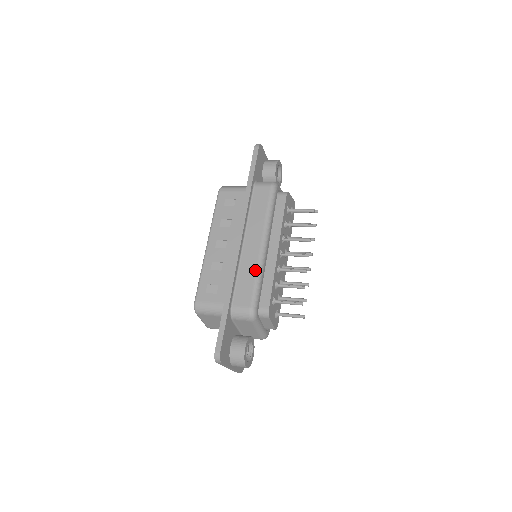
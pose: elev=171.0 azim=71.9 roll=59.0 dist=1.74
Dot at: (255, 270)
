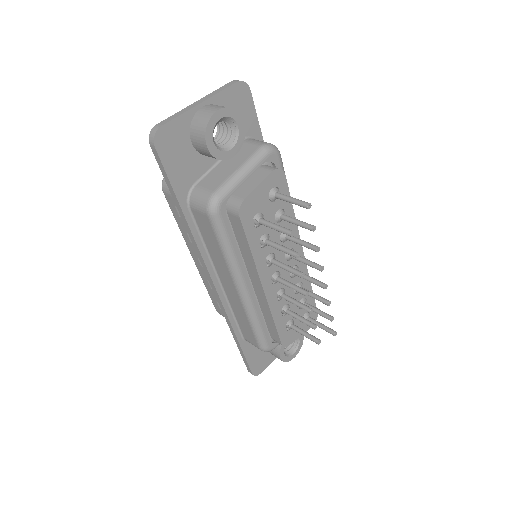
Dot at: (246, 317)
